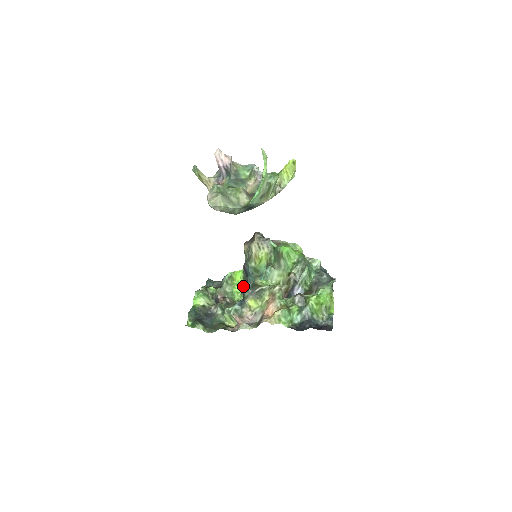
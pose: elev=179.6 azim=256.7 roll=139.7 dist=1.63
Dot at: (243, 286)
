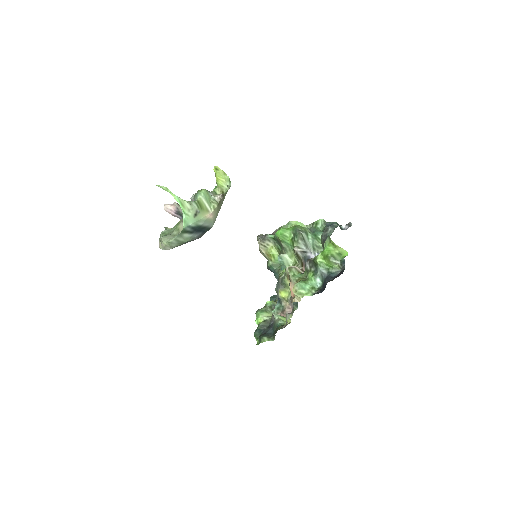
Dot at: occluded
